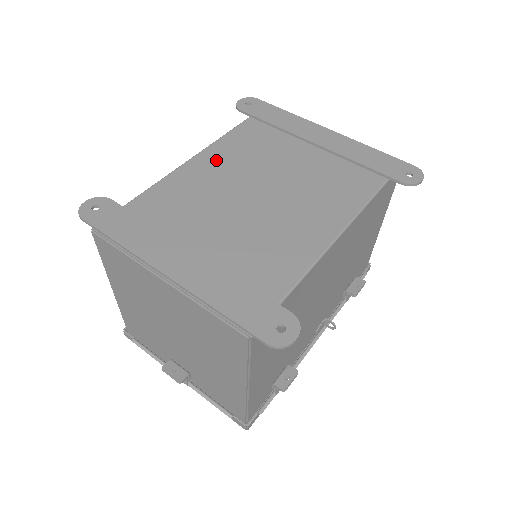
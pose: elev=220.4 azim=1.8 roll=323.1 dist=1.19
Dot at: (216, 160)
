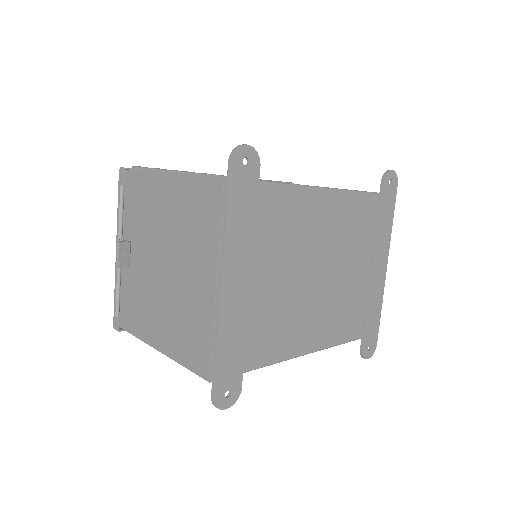
Dot at: (332, 211)
